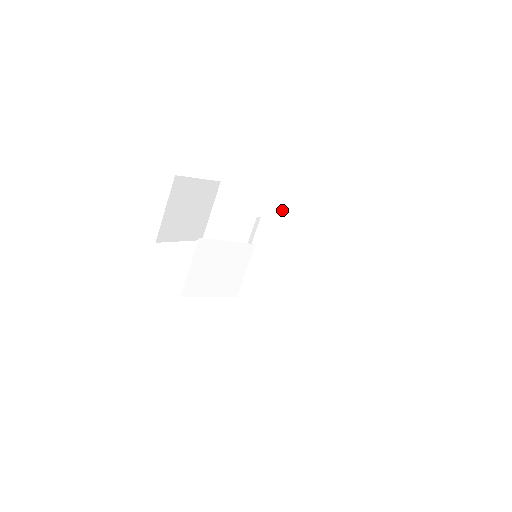
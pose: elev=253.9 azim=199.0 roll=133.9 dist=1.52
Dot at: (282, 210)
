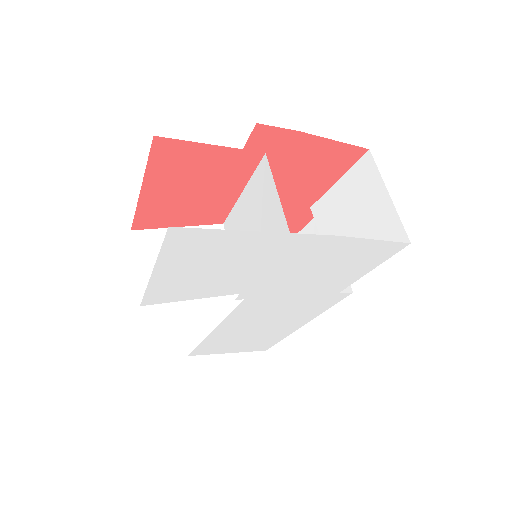
Dot at: occluded
